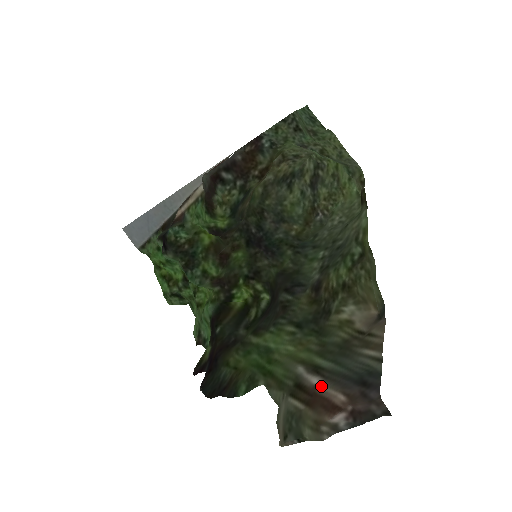
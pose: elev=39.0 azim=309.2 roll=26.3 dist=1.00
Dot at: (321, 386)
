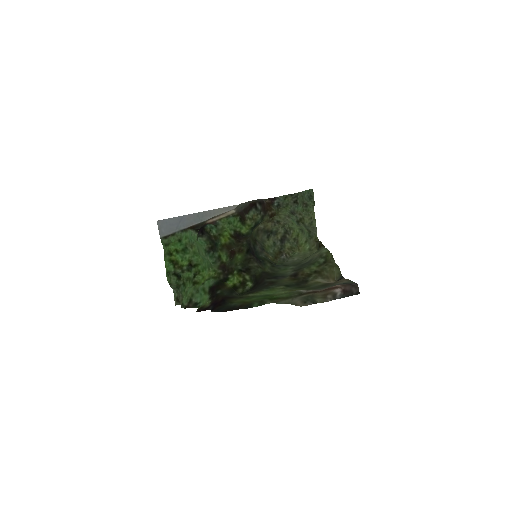
Dot at: (320, 290)
